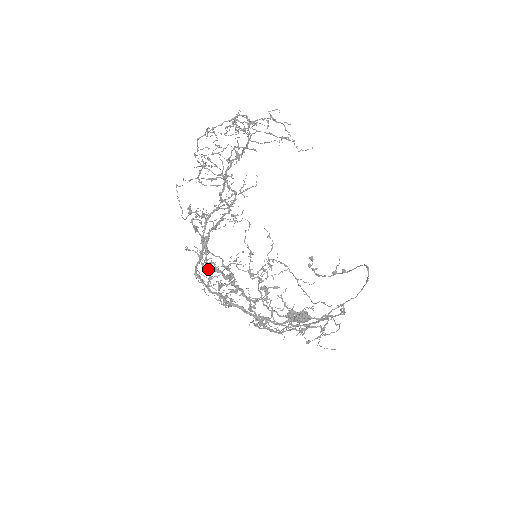
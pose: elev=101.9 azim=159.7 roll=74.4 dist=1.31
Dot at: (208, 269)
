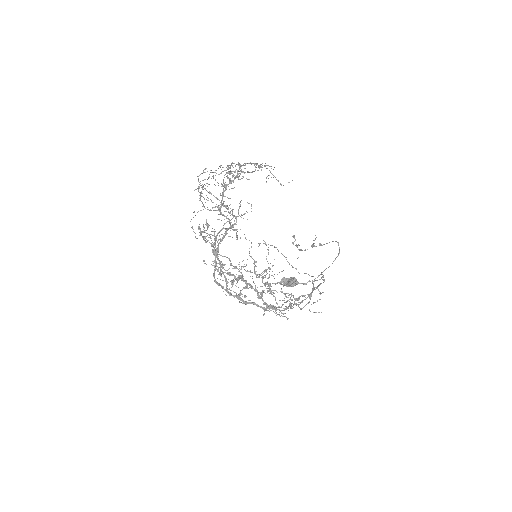
Dot at: (224, 276)
